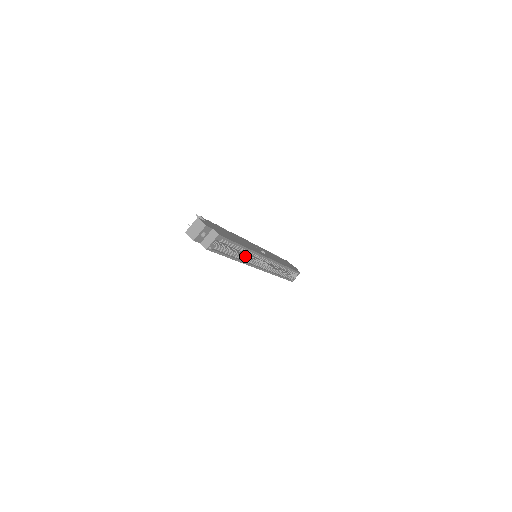
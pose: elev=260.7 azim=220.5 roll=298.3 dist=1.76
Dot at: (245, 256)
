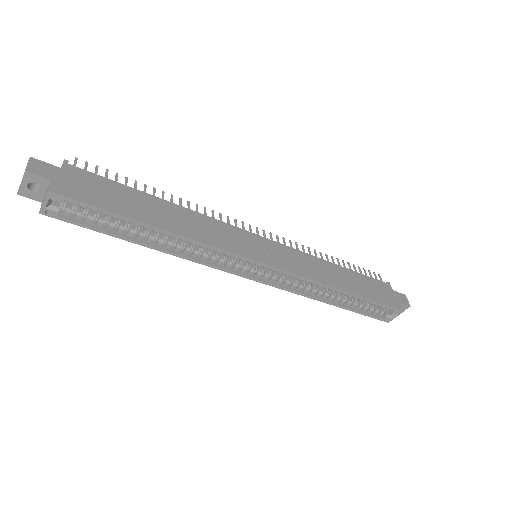
Dot at: (194, 248)
